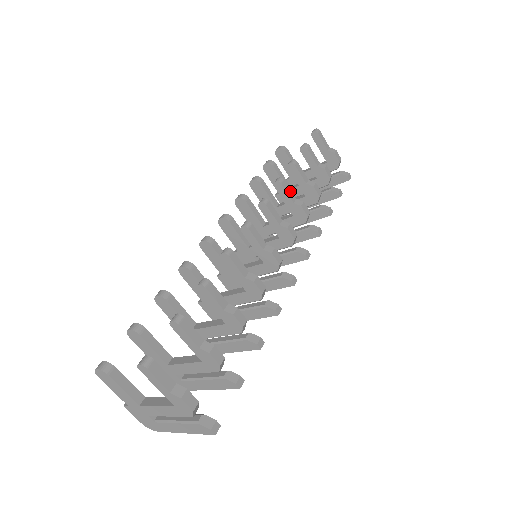
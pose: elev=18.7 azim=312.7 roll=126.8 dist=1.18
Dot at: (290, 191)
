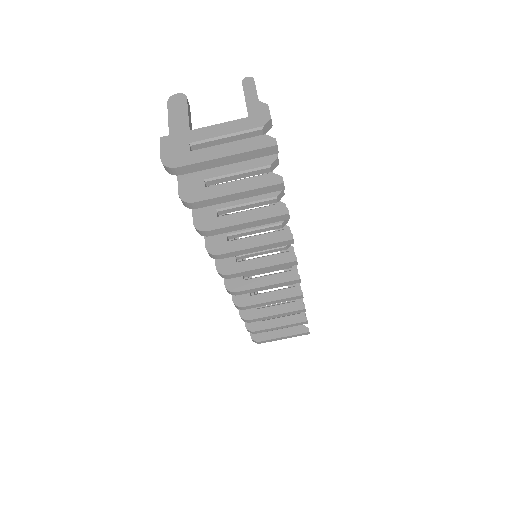
Dot at: occluded
